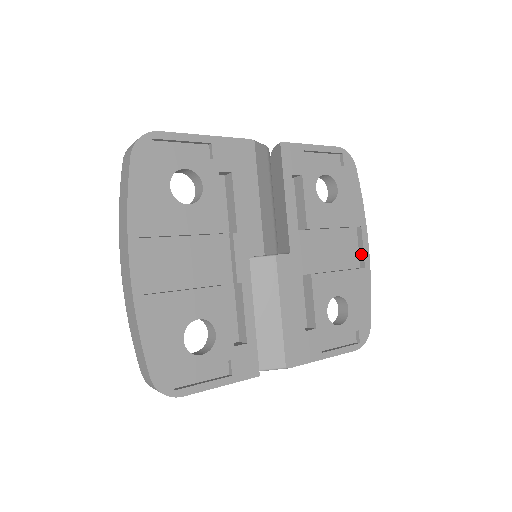
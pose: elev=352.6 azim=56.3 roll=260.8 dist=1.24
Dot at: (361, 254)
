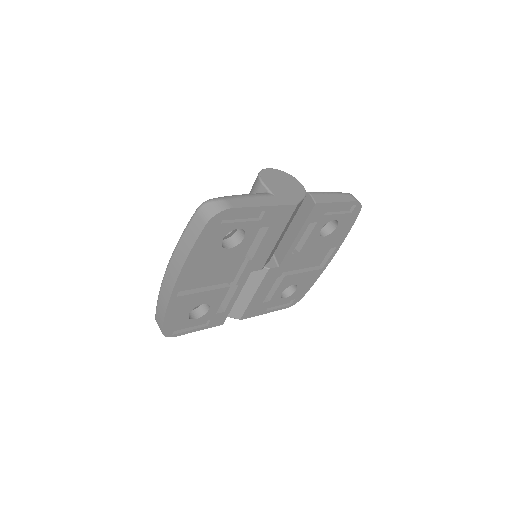
Dot at: (325, 260)
